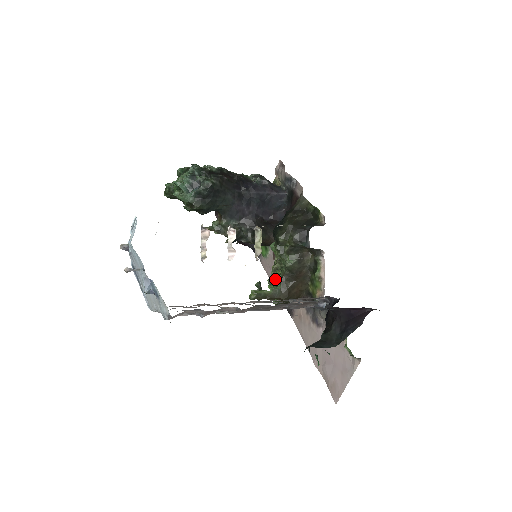
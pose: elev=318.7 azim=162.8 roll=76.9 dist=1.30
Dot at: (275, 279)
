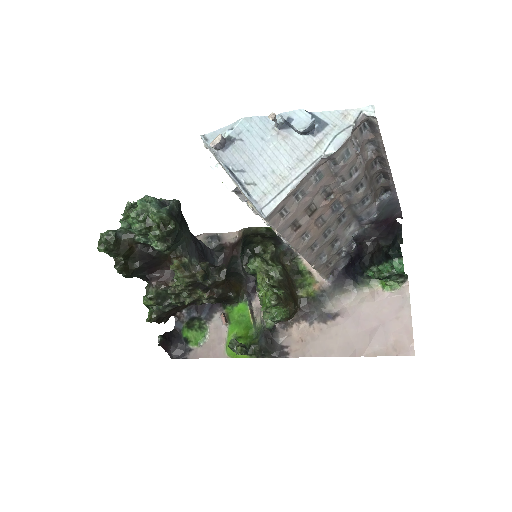
Dot at: (274, 288)
